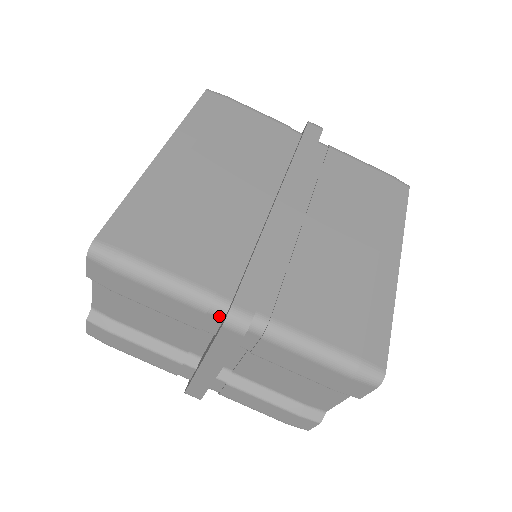
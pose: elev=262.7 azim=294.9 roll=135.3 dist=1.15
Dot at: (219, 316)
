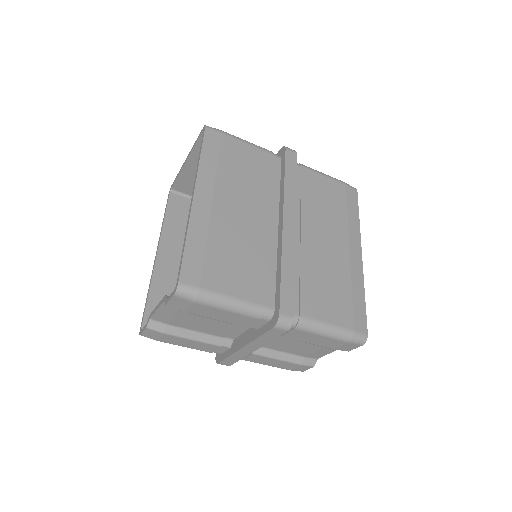
Dot at: (267, 320)
